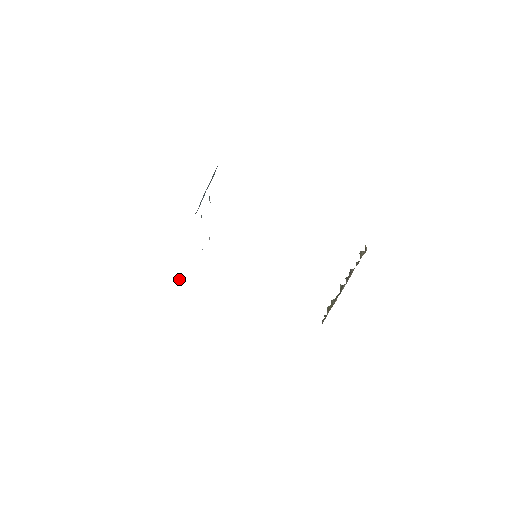
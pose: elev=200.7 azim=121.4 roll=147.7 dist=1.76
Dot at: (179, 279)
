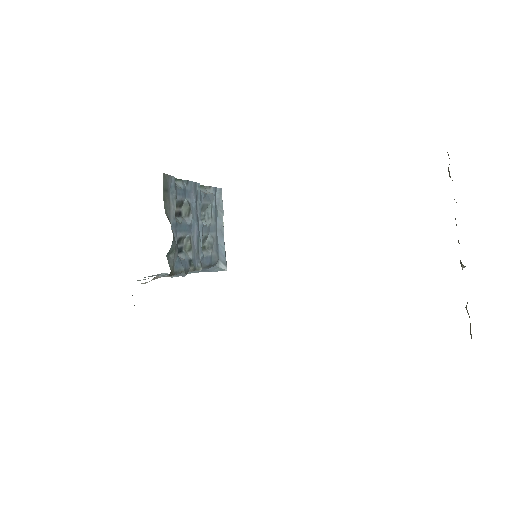
Dot at: occluded
